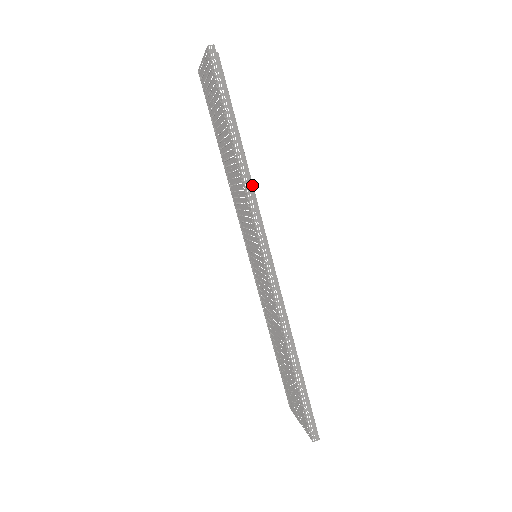
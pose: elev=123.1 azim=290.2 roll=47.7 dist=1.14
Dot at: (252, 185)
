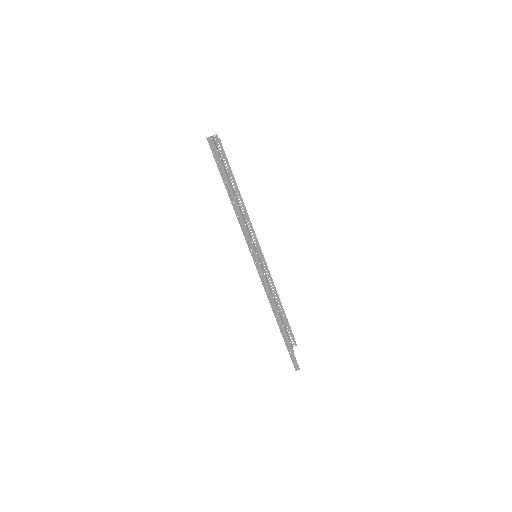
Dot at: (242, 219)
